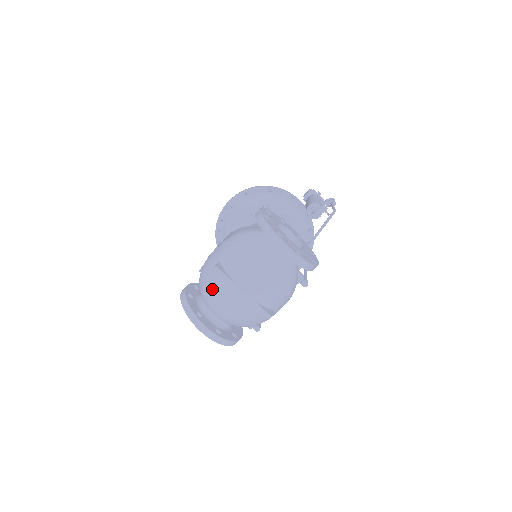
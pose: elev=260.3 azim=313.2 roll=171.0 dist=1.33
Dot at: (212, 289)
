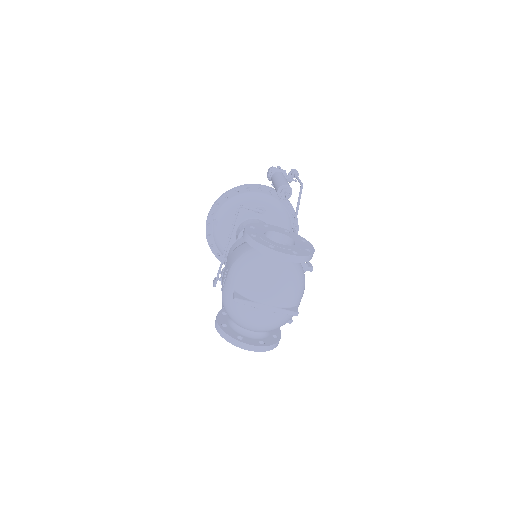
Dot at: (240, 315)
